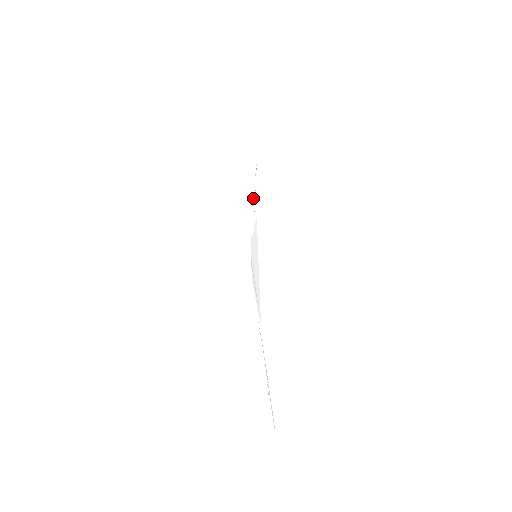
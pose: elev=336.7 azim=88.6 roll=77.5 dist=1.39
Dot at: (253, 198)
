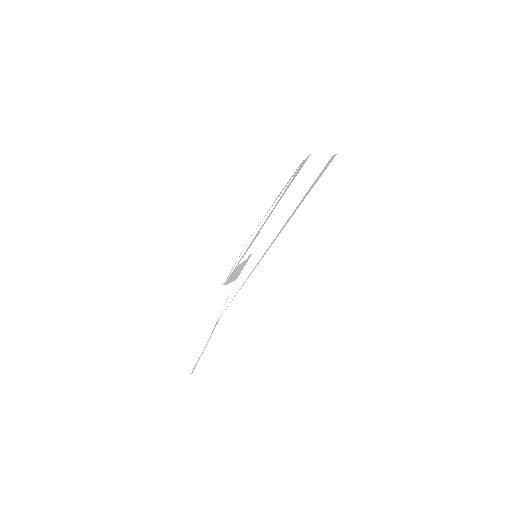
Dot at: (258, 226)
